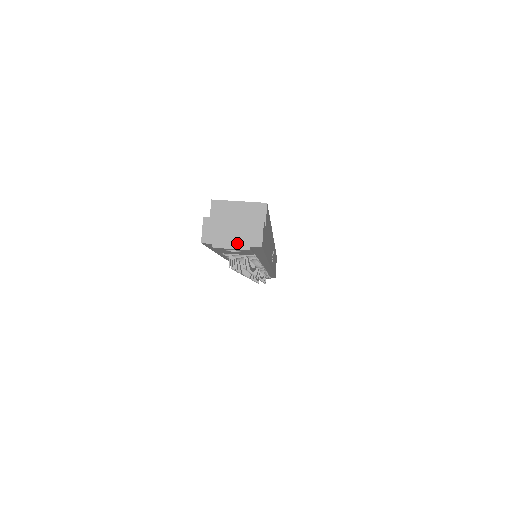
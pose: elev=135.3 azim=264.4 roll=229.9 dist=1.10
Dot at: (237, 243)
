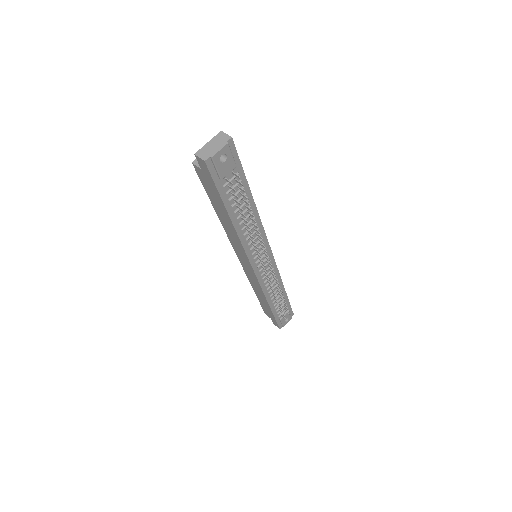
Dot at: (220, 146)
